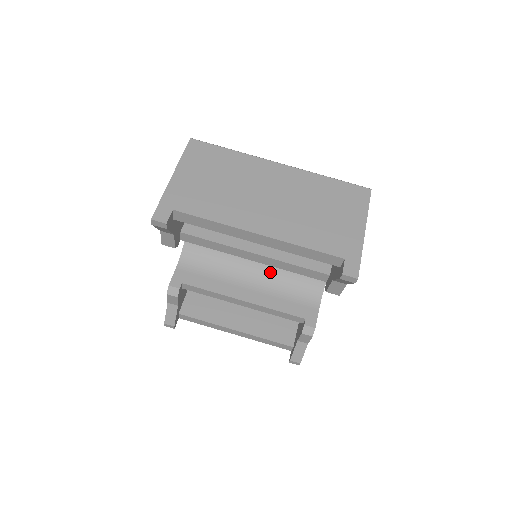
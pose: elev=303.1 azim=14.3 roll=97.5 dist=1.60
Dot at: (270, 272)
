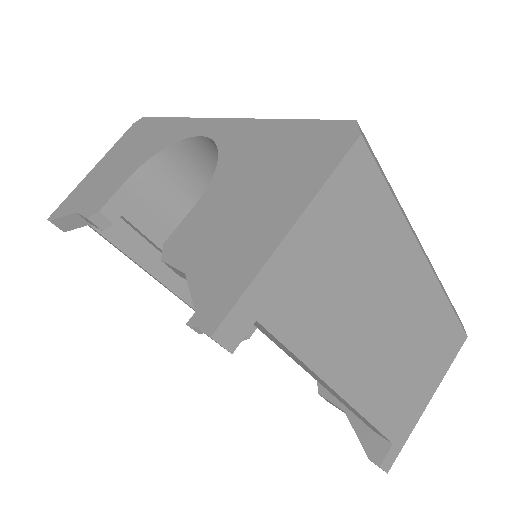
Dot at: occluded
